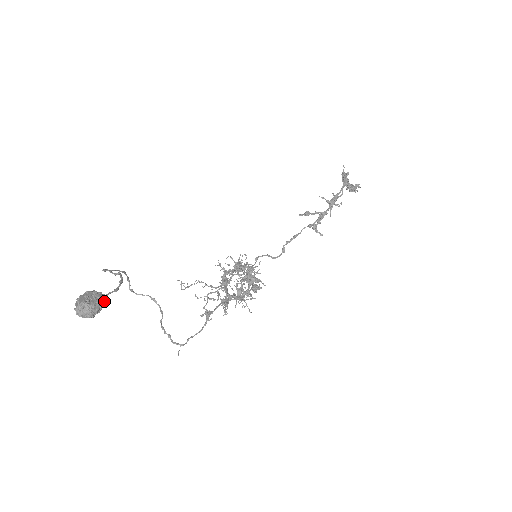
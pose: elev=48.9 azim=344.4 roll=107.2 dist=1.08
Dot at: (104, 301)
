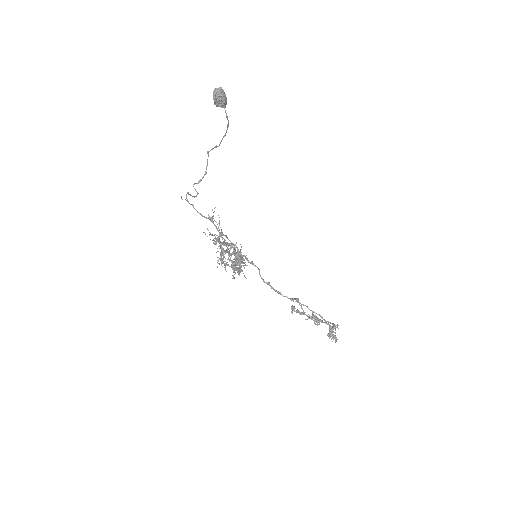
Dot at: (225, 102)
